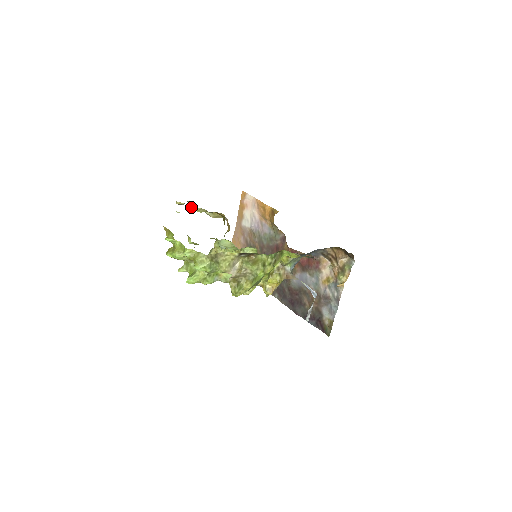
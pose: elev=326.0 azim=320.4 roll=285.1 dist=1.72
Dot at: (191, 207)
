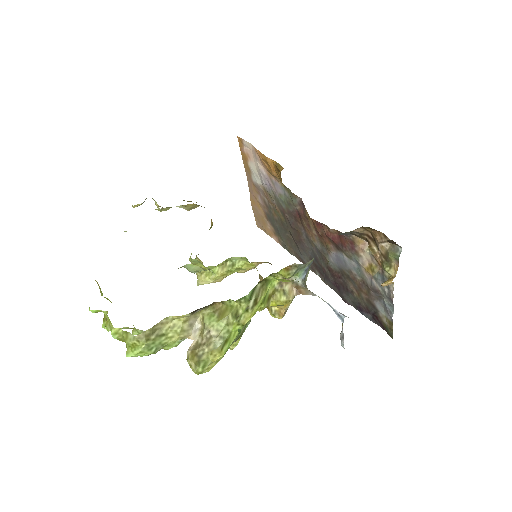
Dot at: (155, 203)
